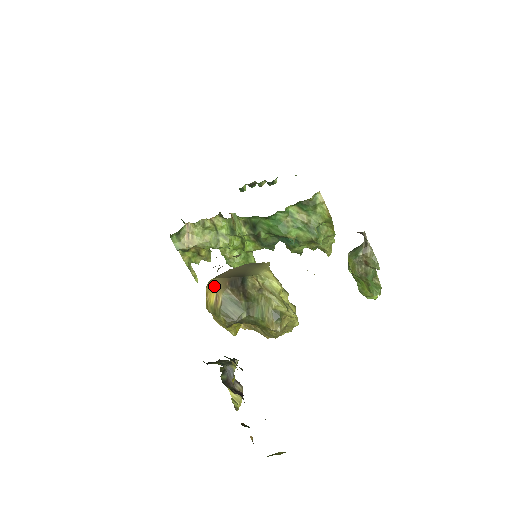
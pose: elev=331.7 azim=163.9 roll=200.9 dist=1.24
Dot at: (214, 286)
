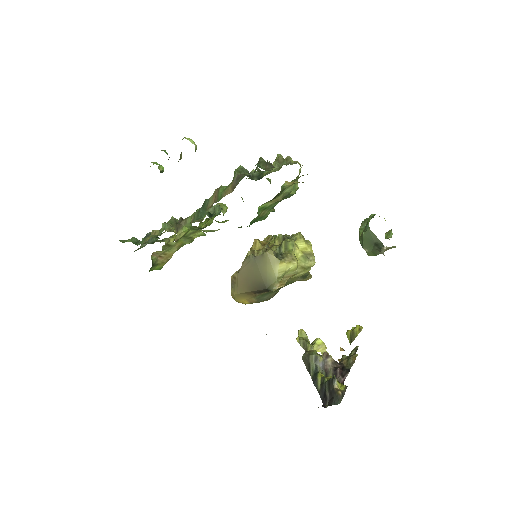
Dot at: (241, 298)
